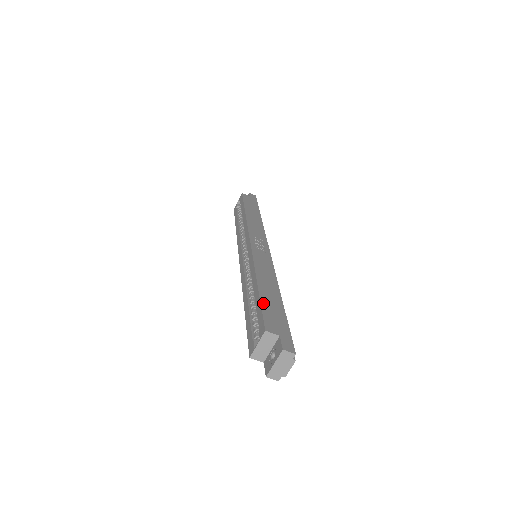
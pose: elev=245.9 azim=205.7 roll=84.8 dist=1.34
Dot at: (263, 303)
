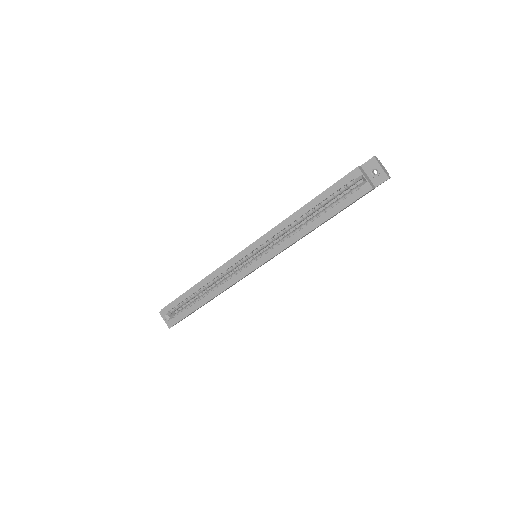
Dot at: (327, 189)
